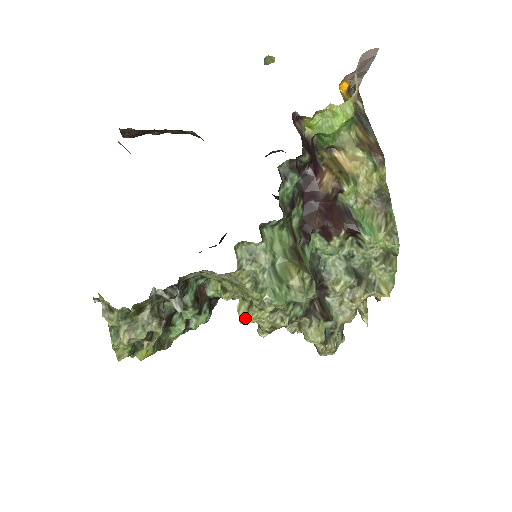
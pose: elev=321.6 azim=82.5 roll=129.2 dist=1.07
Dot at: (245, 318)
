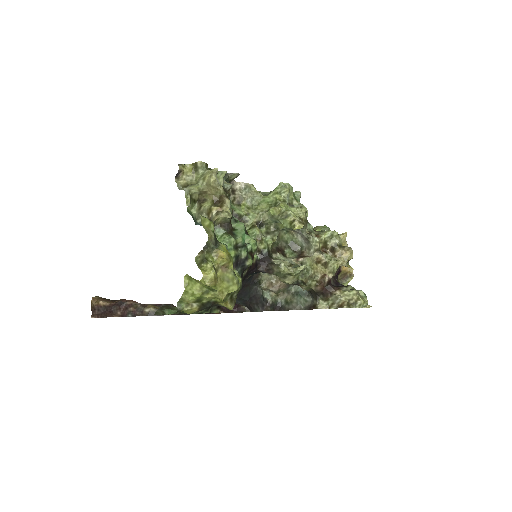
Dot at: (279, 206)
